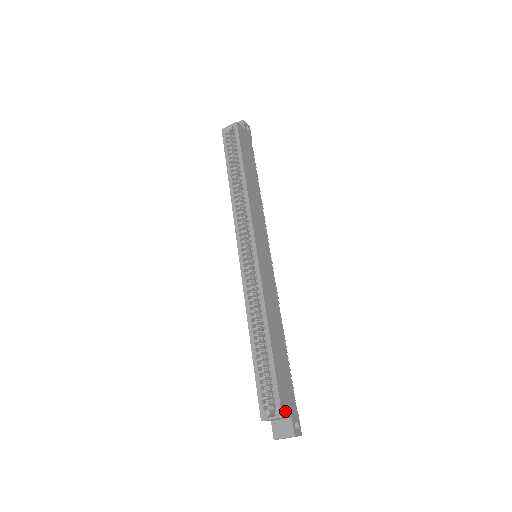
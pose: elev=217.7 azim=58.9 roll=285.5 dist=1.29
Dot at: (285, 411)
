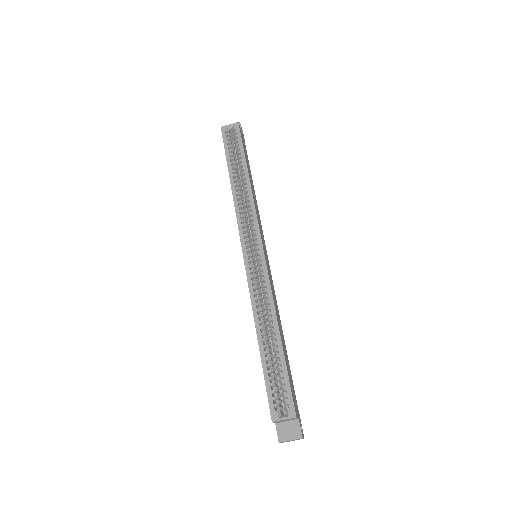
Dot at: (296, 411)
